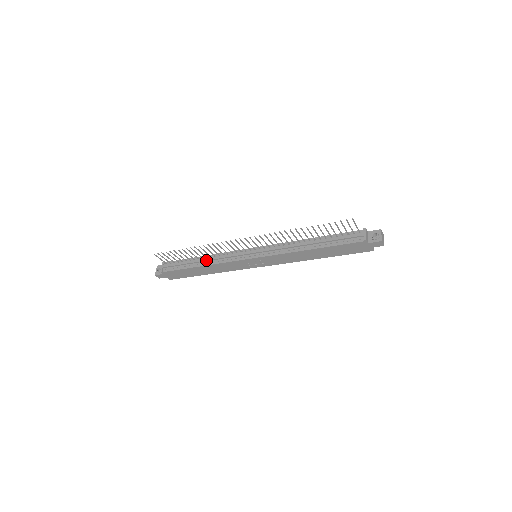
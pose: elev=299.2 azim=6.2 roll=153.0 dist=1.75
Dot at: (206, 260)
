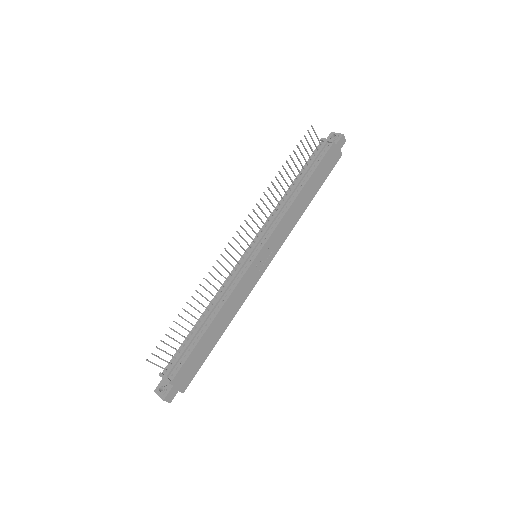
Dot at: (212, 309)
